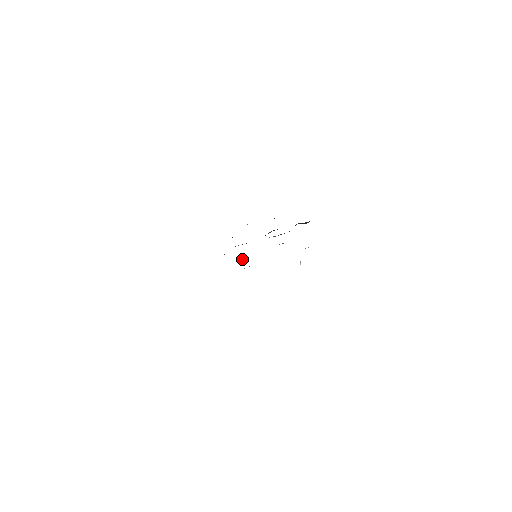
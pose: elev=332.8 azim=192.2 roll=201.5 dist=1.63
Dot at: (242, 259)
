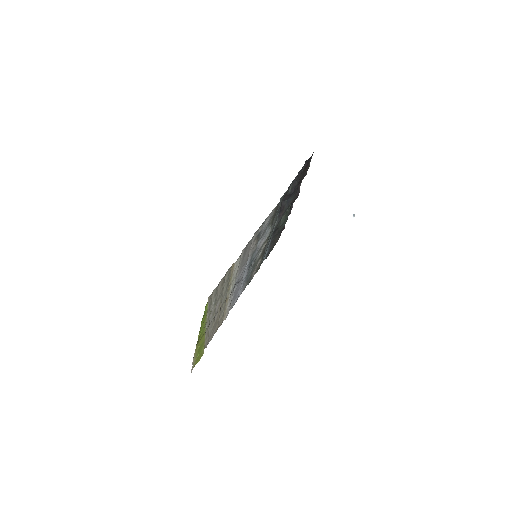
Dot at: (252, 264)
